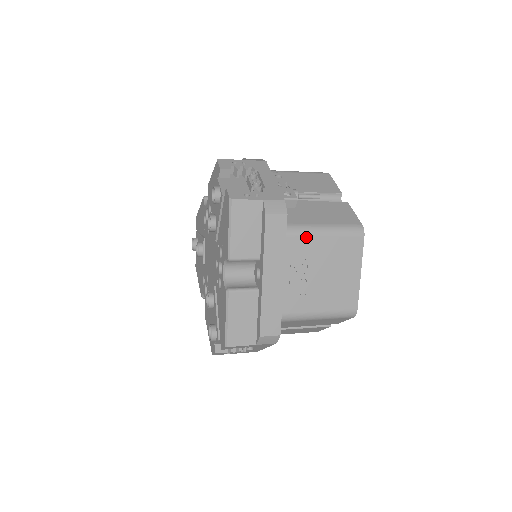
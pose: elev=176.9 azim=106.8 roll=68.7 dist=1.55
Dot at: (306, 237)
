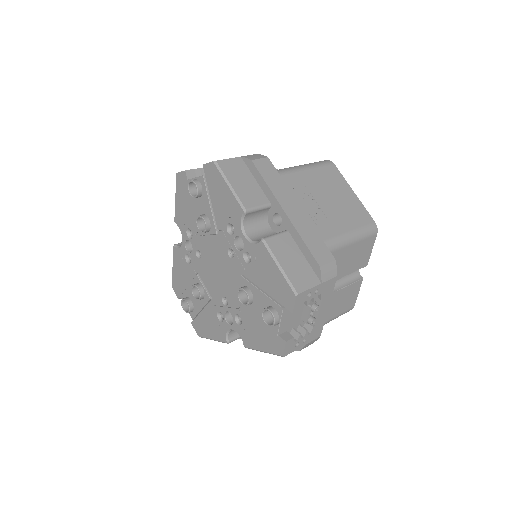
Dot at: (294, 174)
